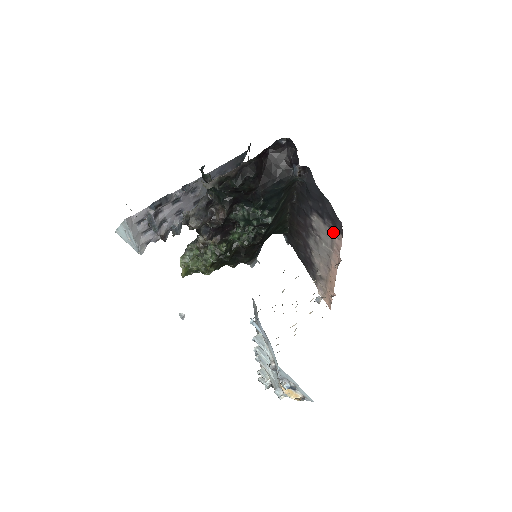
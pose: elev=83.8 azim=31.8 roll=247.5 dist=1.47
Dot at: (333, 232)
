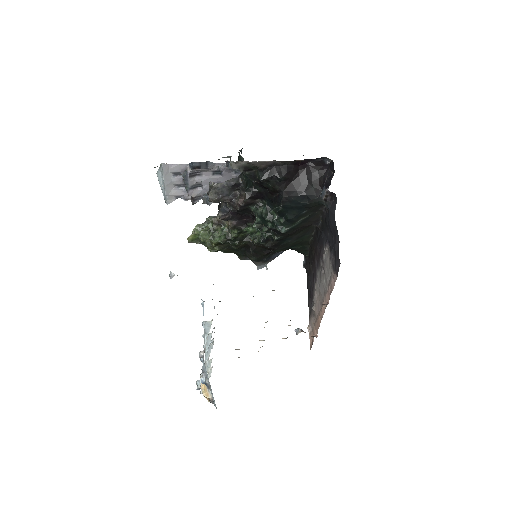
Dot at: (333, 271)
